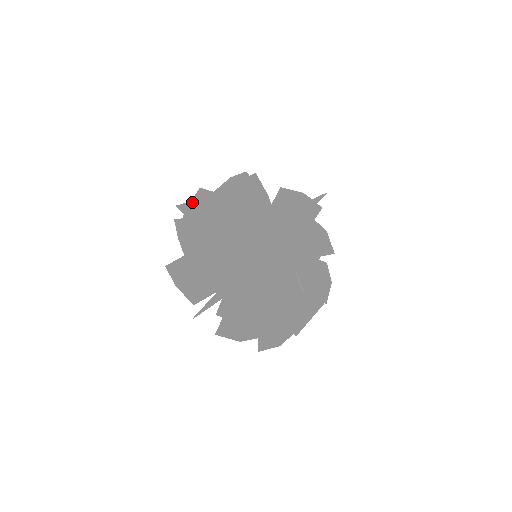
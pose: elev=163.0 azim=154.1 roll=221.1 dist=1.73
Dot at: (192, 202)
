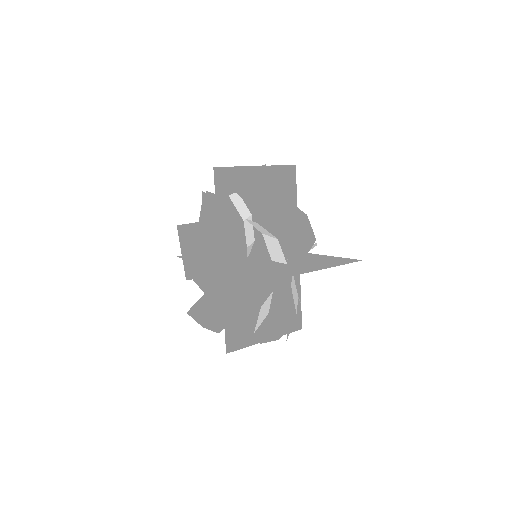
Dot at: (182, 243)
